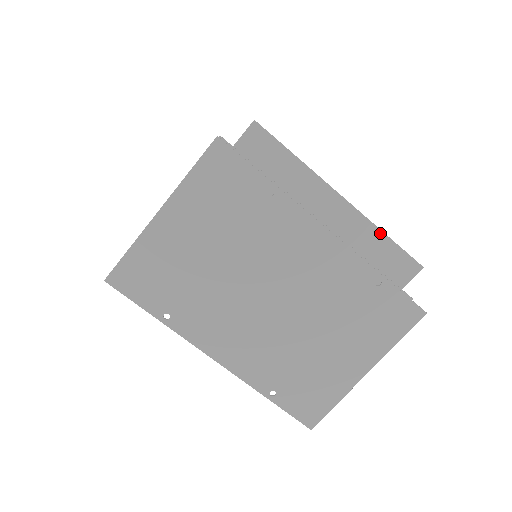
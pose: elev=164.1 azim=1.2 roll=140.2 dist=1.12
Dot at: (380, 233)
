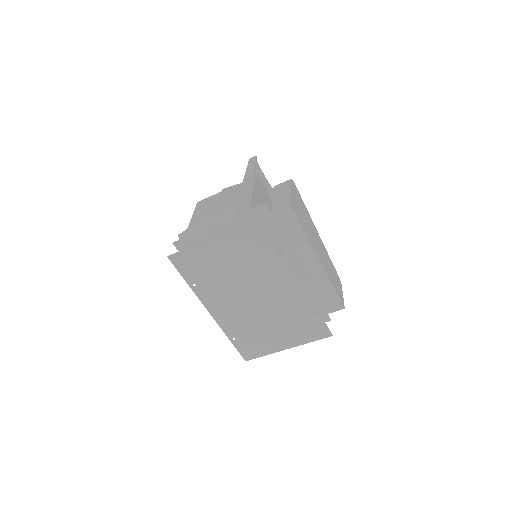
Dot at: (330, 285)
